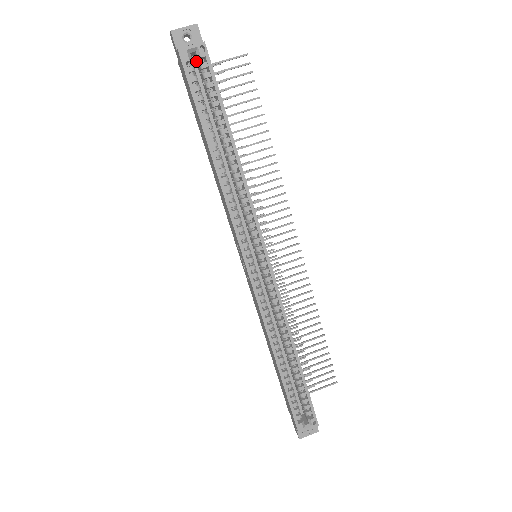
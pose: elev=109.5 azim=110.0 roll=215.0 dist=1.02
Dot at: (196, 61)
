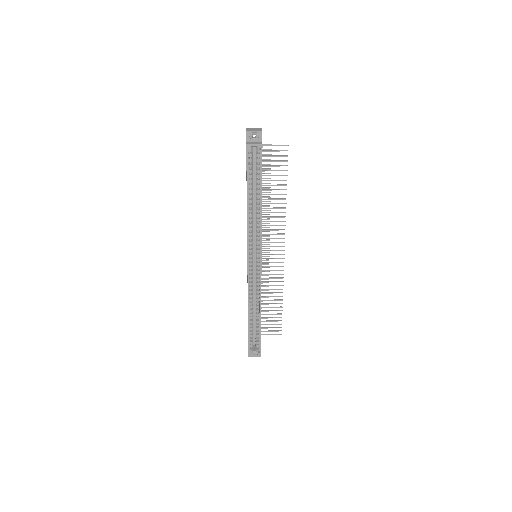
Dot at: occluded
